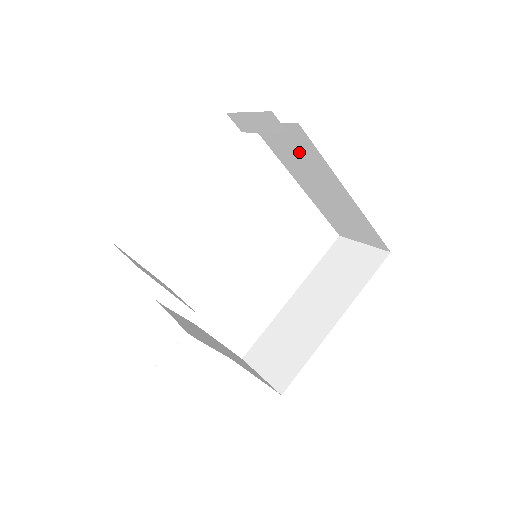
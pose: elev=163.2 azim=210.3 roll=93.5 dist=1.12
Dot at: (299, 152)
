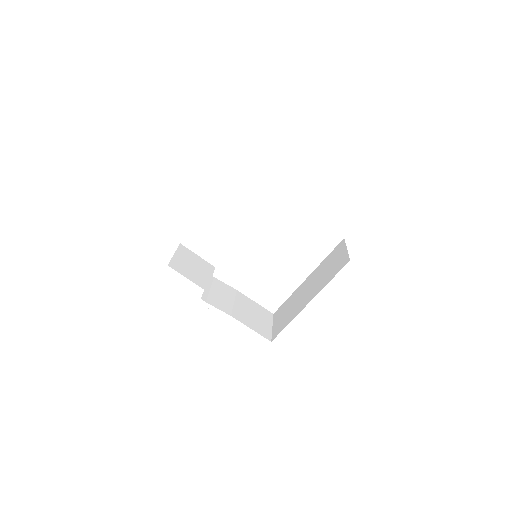
Dot at: occluded
